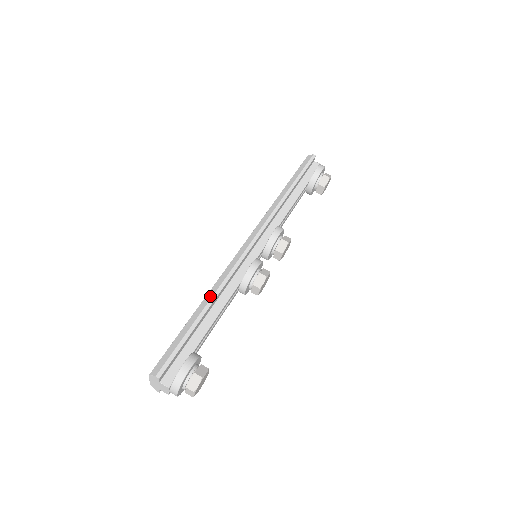
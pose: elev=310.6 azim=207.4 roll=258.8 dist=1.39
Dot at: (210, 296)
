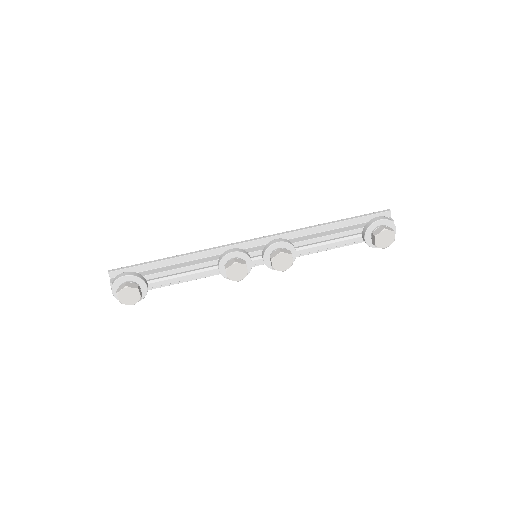
Dot at: (186, 253)
